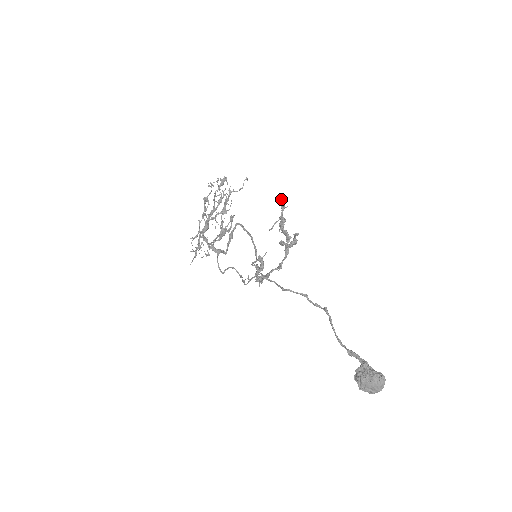
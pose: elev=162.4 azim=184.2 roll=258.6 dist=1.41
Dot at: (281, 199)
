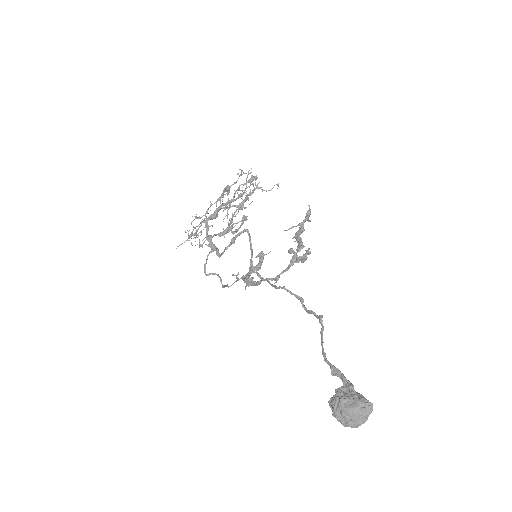
Dot at: (309, 207)
